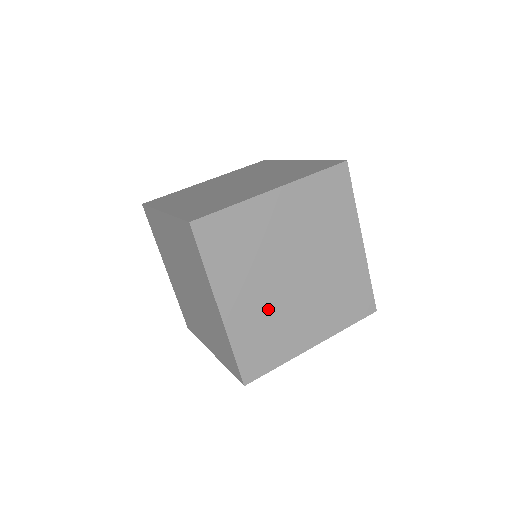
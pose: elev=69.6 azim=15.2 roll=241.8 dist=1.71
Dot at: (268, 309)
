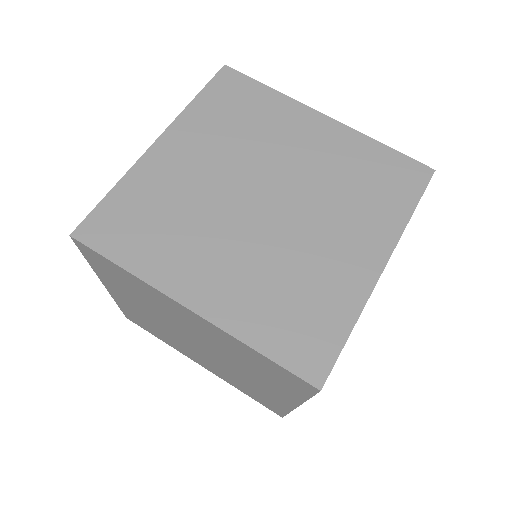
Dot at: (263, 265)
